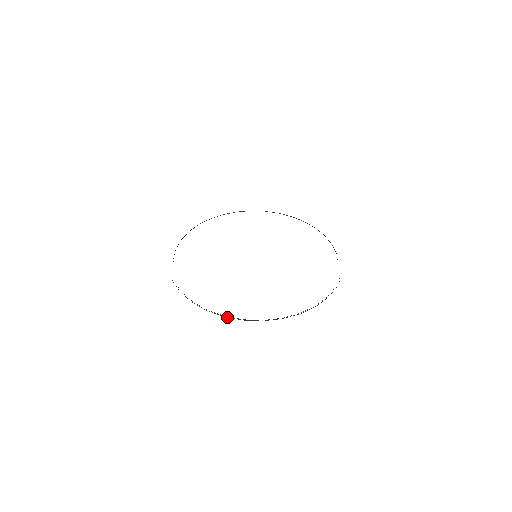
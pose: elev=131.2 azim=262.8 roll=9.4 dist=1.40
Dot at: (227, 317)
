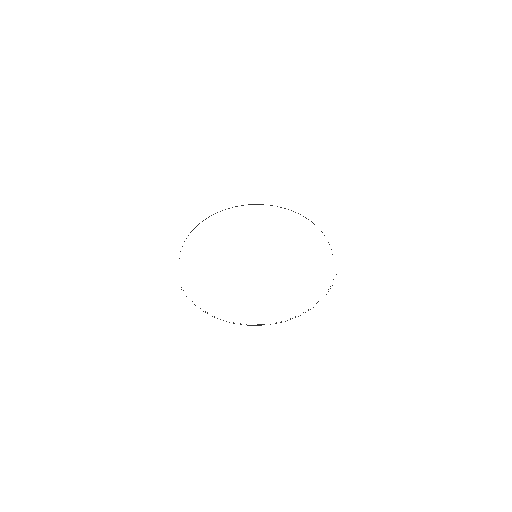
Dot at: (233, 323)
